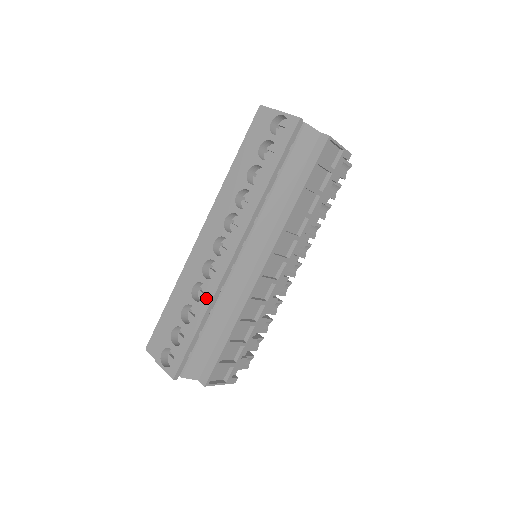
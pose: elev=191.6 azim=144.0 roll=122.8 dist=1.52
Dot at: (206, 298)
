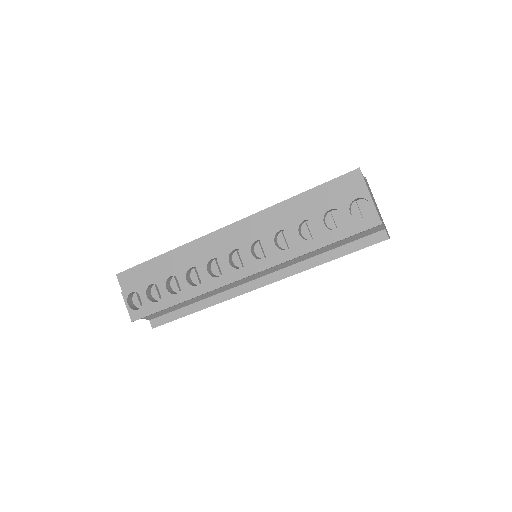
Dot at: (198, 288)
